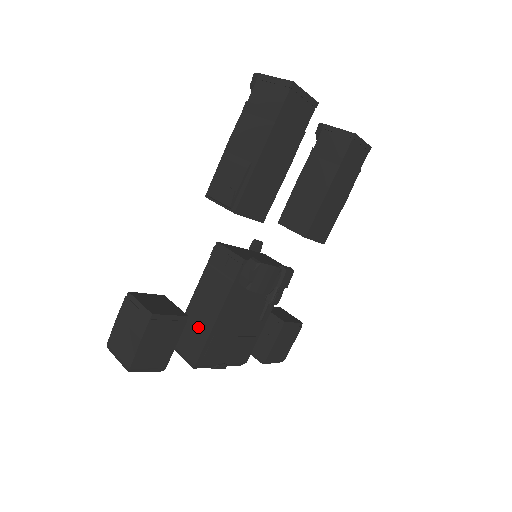
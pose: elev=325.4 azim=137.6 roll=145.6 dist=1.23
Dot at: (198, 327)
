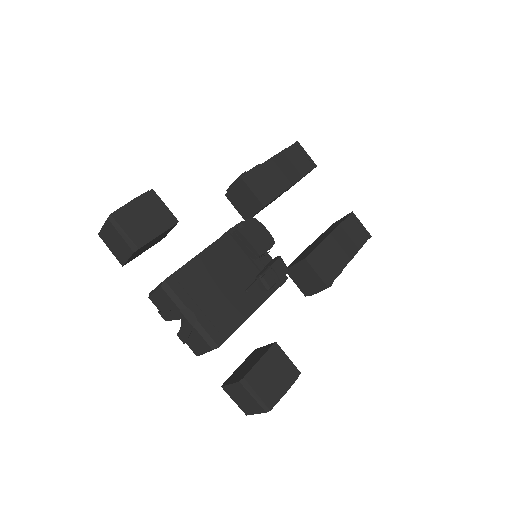
Dot at: occluded
